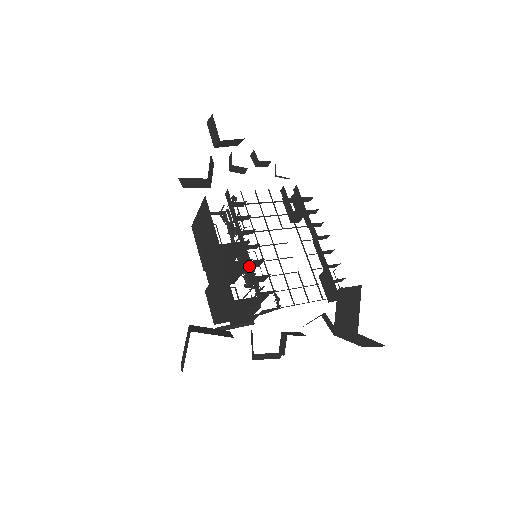
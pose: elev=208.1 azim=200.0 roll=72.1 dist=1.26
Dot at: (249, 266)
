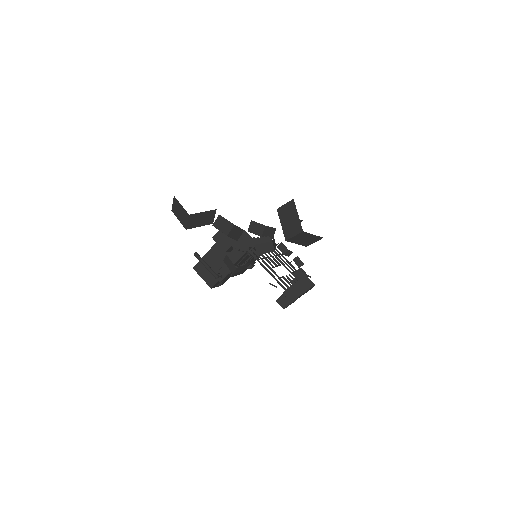
Dot at: occluded
